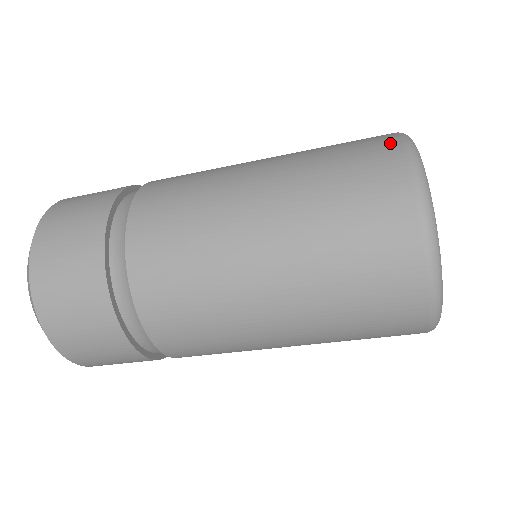
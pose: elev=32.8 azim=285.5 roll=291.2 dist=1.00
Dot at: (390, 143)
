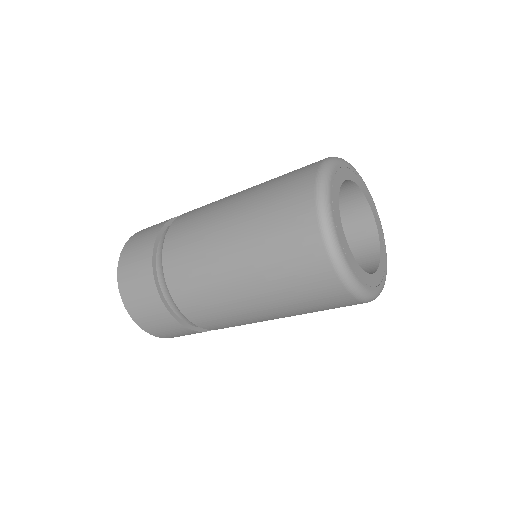
Dot at: (309, 213)
